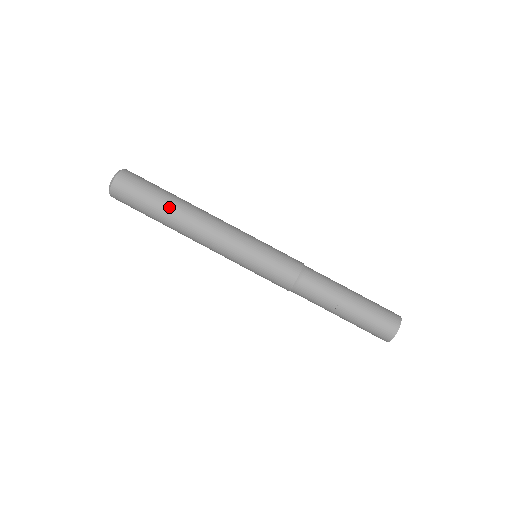
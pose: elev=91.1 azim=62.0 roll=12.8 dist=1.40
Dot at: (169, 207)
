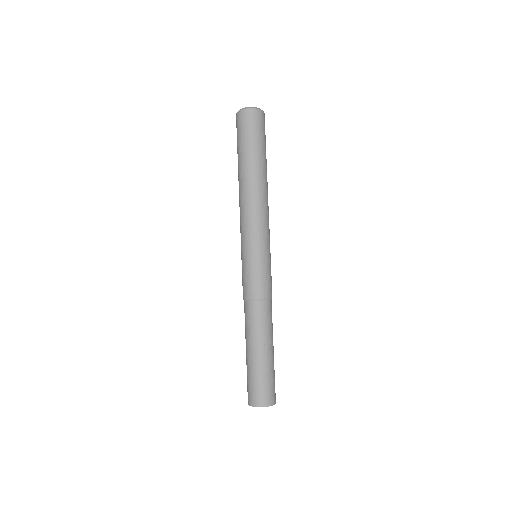
Dot at: (243, 165)
